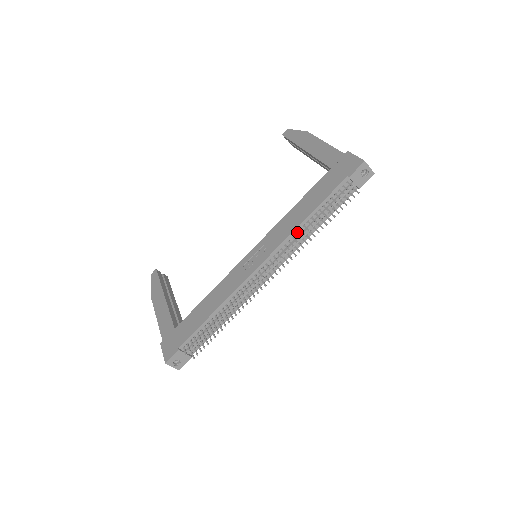
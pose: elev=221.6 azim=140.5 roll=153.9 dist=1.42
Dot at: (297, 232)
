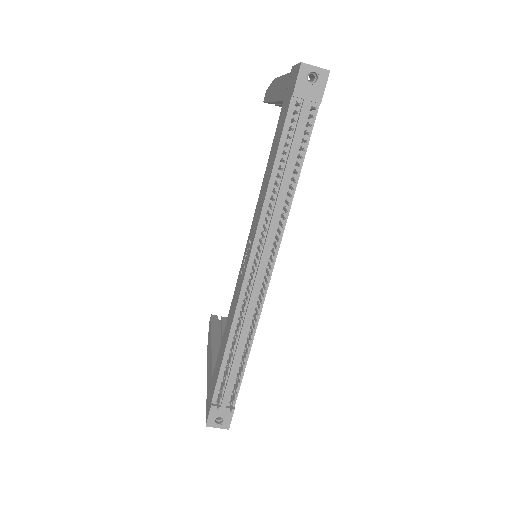
Dot at: (270, 203)
